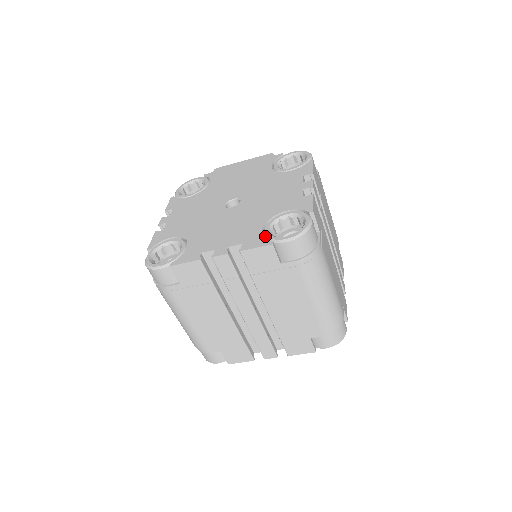
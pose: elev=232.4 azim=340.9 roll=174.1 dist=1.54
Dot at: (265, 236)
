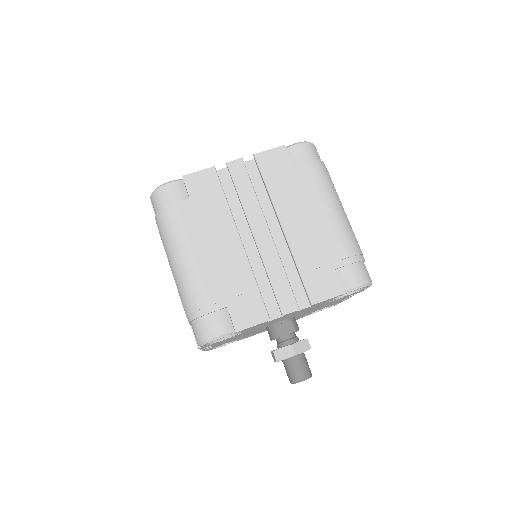
Dot at: occluded
